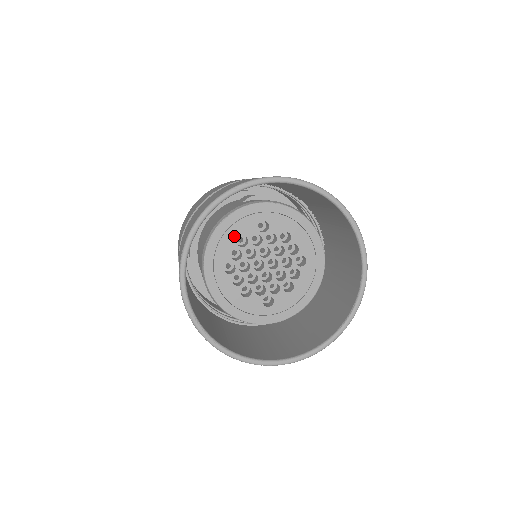
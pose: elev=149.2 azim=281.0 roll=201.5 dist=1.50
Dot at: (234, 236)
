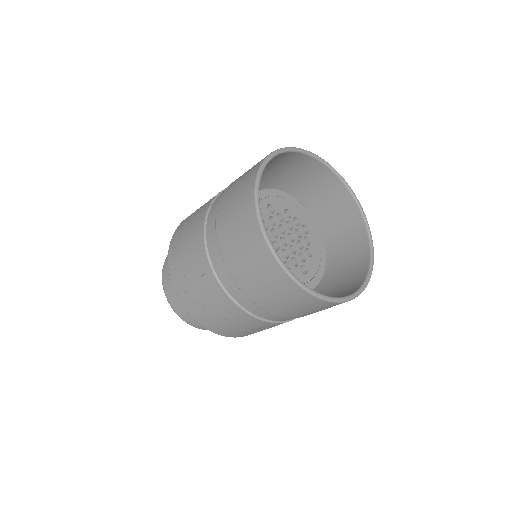
Dot at: occluded
